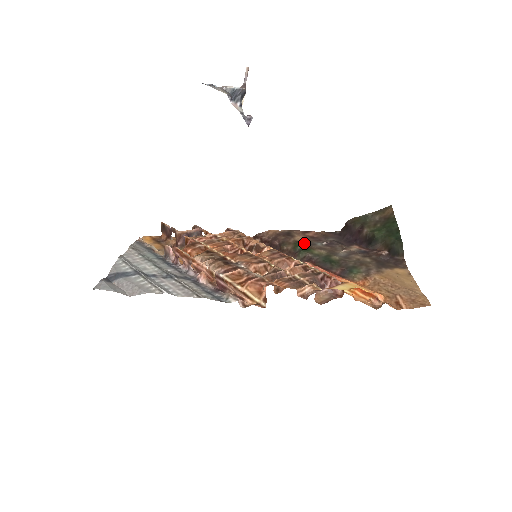
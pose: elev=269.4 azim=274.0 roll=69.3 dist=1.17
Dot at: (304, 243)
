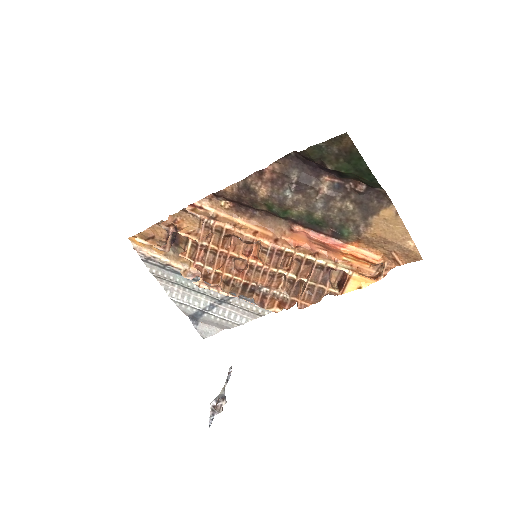
Dot at: (274, 202)
